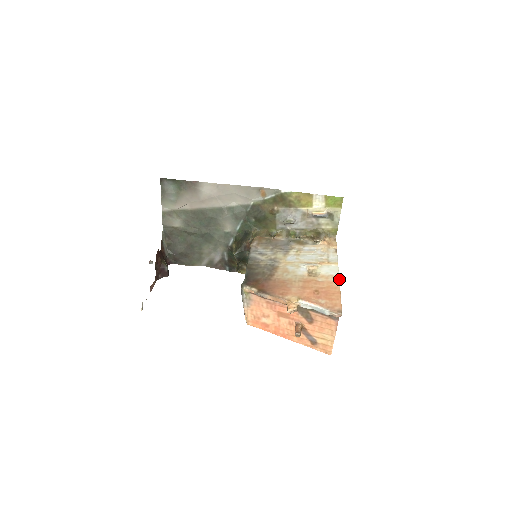
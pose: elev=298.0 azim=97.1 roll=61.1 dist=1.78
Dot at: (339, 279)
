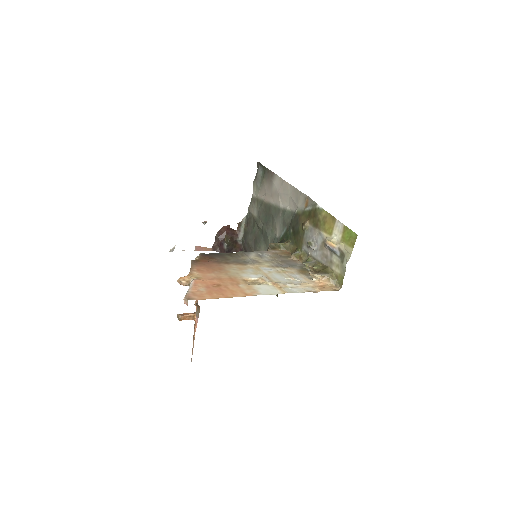
Dot at: (253, 295)
